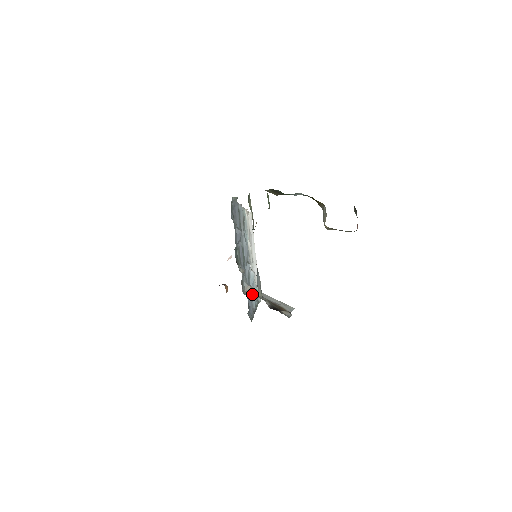
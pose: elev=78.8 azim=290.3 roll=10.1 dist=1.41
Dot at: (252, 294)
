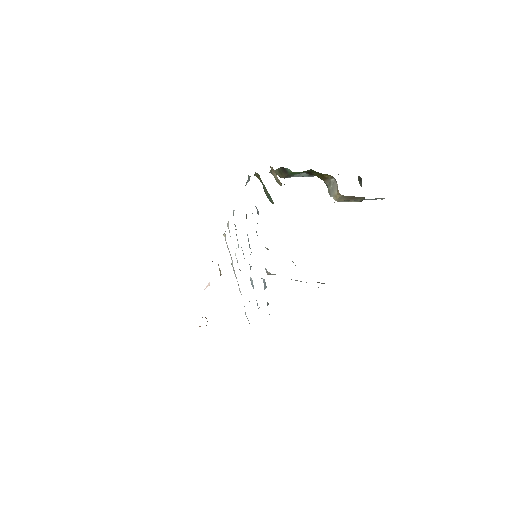
Dot at: occluded
